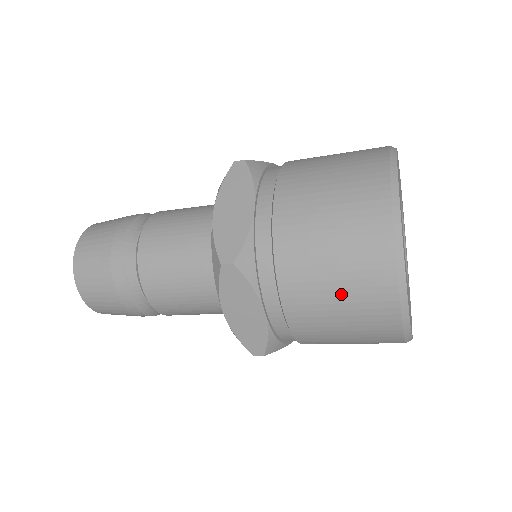
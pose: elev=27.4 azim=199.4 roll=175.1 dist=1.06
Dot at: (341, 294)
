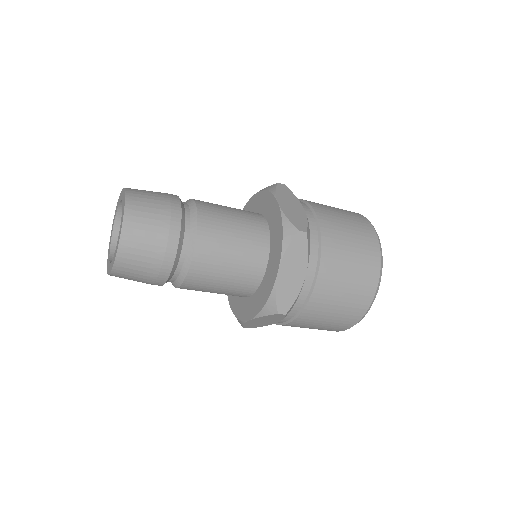
Dot at: (324, 325)
